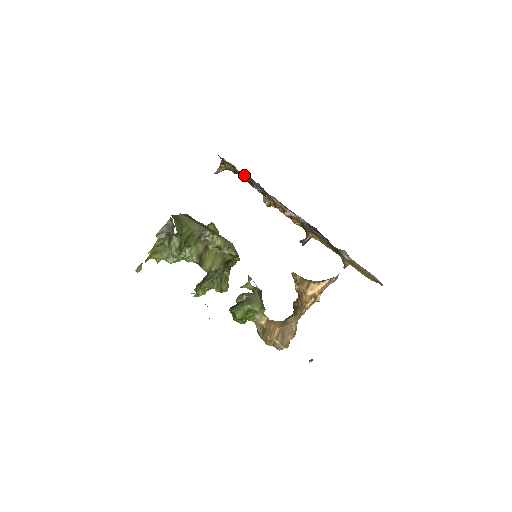
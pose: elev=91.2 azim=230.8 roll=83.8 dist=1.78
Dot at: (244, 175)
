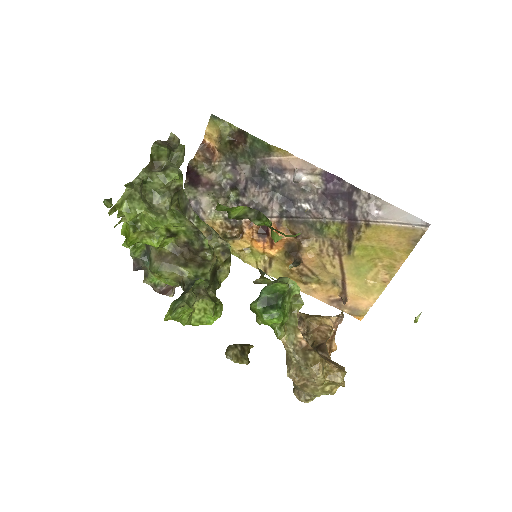
Dot at: (220, 174)
